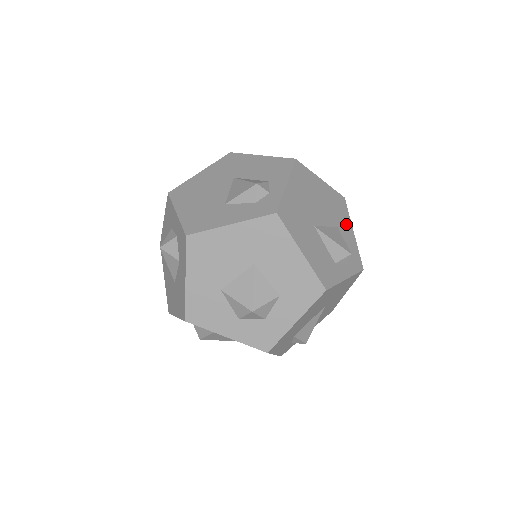
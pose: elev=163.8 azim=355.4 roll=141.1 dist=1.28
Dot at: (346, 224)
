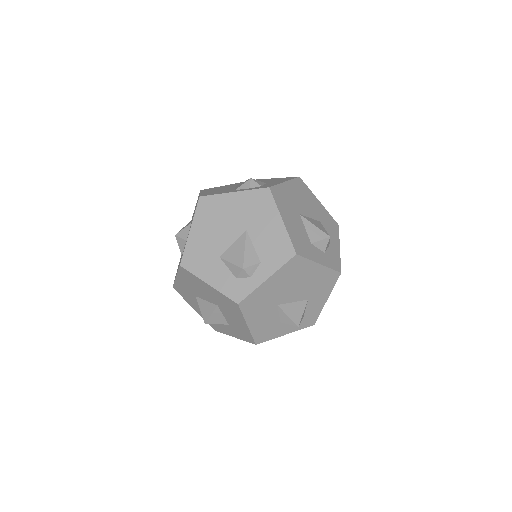
Dot at: (322, 295)
